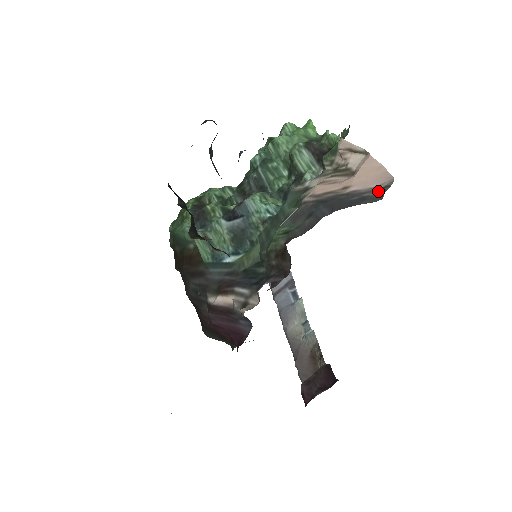
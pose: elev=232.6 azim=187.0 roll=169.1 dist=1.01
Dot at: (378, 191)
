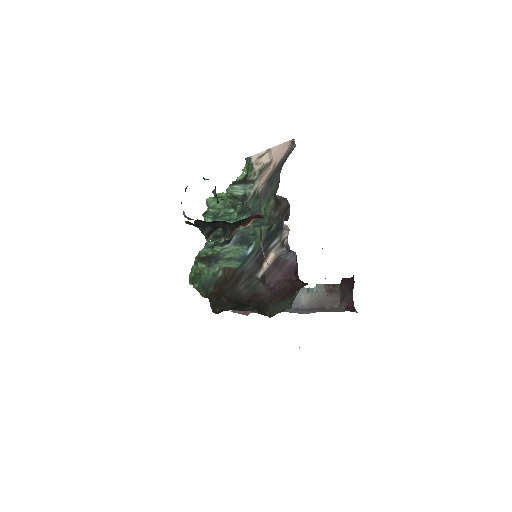
Dot at: (291, 146)
